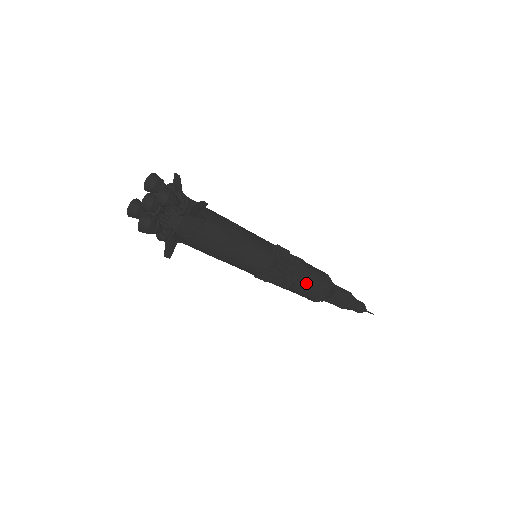
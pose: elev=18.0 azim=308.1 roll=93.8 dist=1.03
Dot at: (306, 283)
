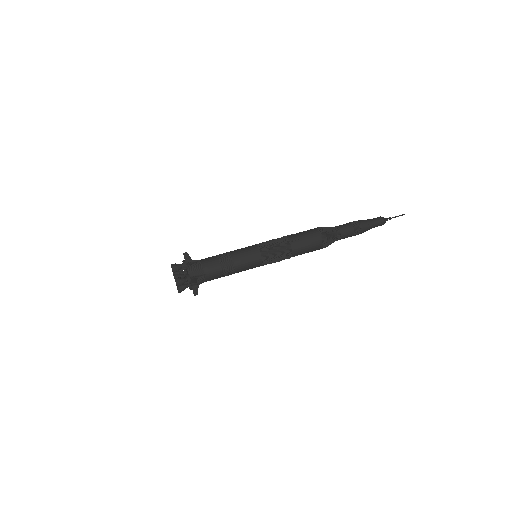
Dot at: (300, 253)
